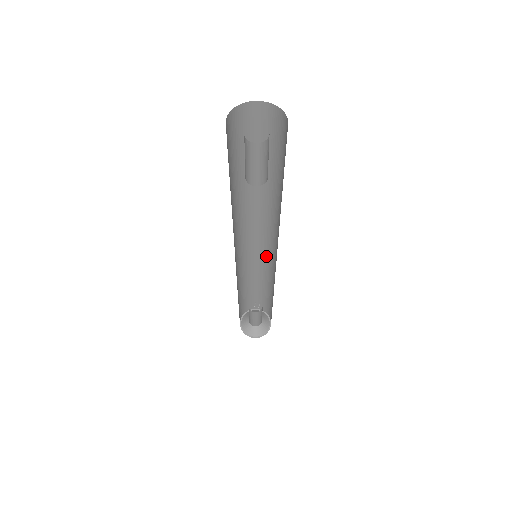
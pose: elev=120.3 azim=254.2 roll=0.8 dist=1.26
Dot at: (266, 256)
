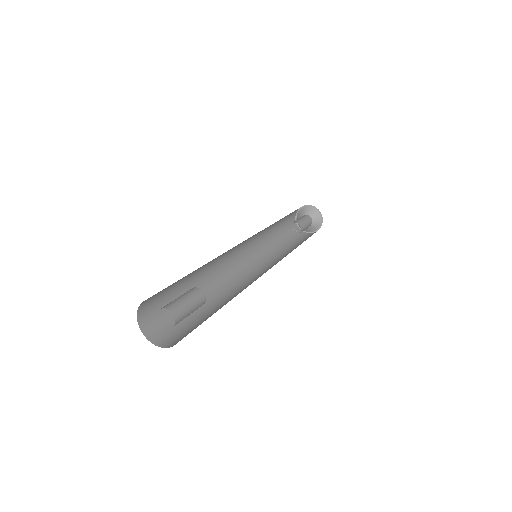
Dot at: occluded
